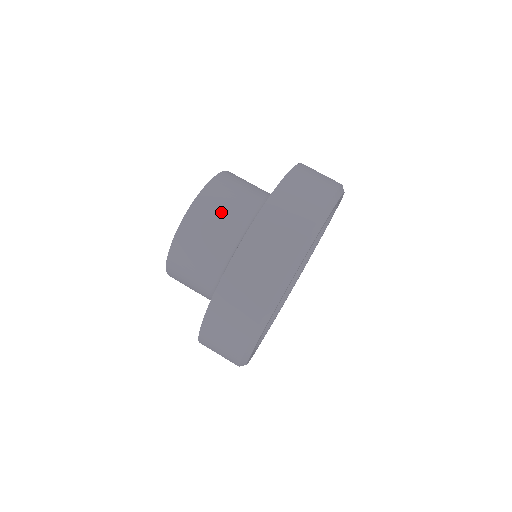
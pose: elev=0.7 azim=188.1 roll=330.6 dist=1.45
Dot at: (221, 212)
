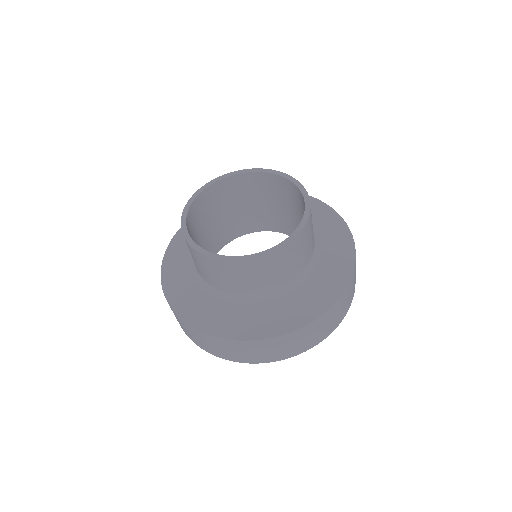
Dot at: (310, 241)
